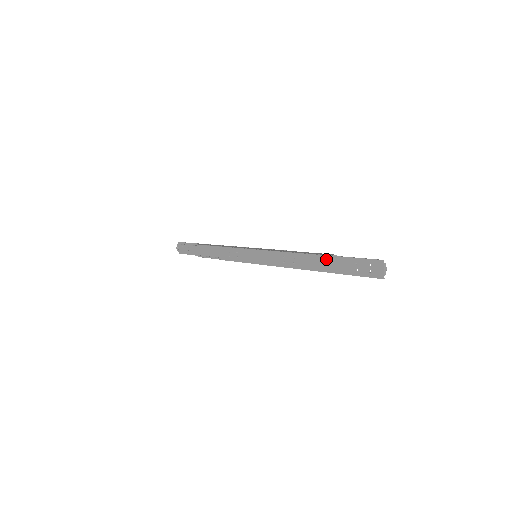
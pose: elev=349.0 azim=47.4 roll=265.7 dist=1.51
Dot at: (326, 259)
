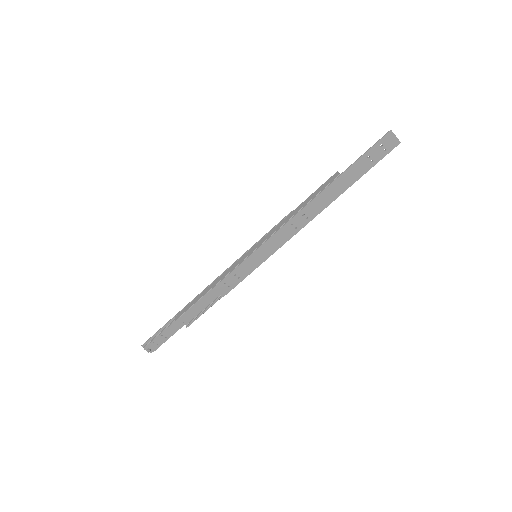
Dot at: (337, 182)
